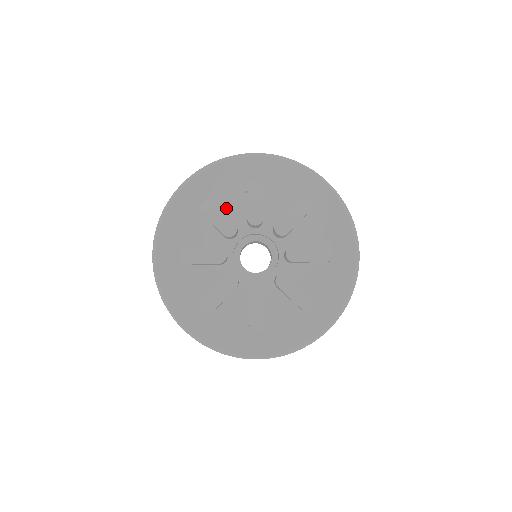
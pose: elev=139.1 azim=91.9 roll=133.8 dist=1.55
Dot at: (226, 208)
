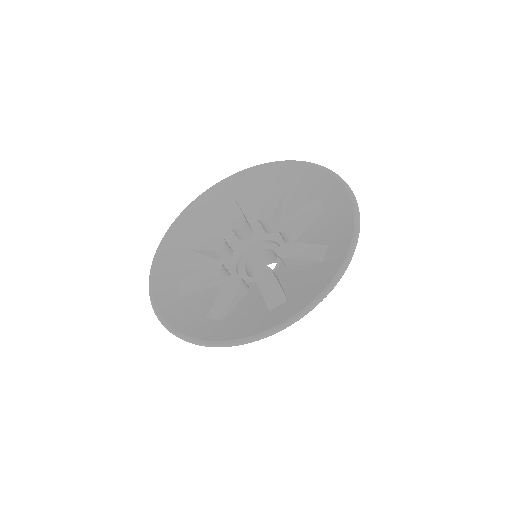
Dot at: (248, 210)
